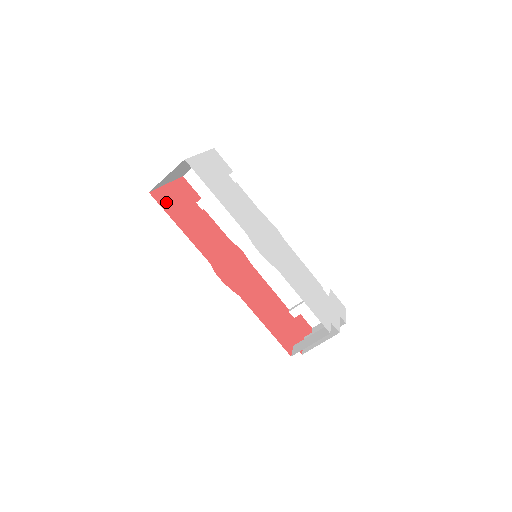
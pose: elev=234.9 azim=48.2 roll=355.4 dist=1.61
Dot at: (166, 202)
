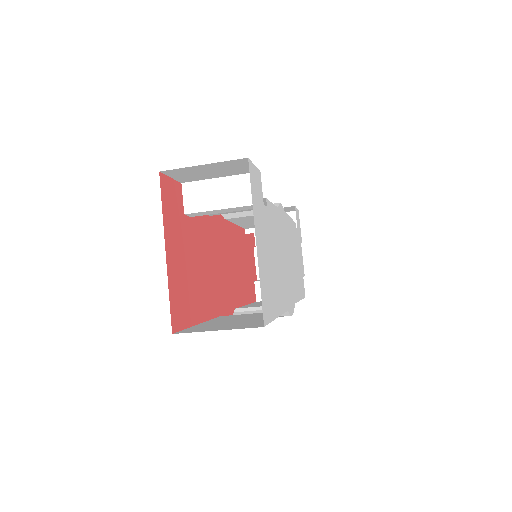
Dot at: (181, 304)
